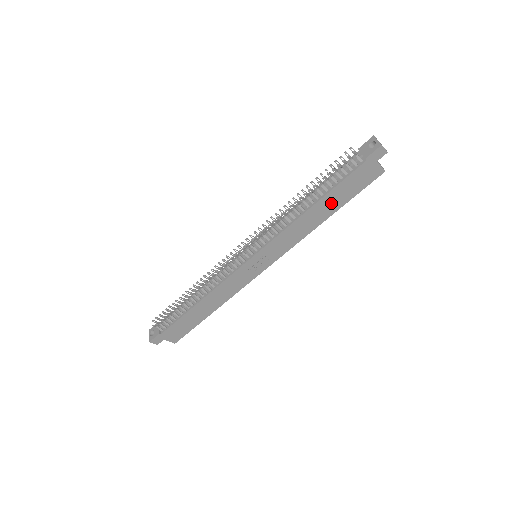
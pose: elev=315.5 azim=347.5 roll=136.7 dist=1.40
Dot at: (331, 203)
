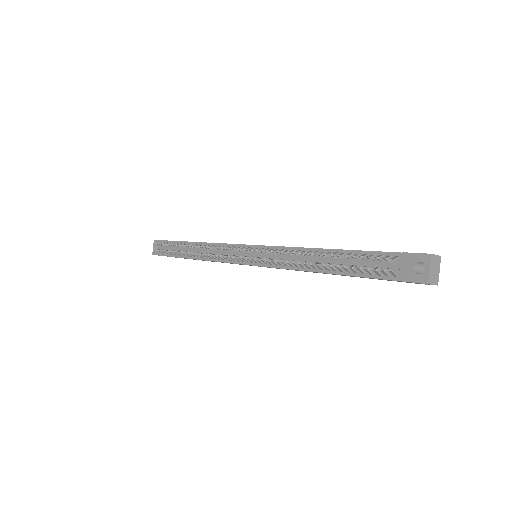
Dot at: occluded
